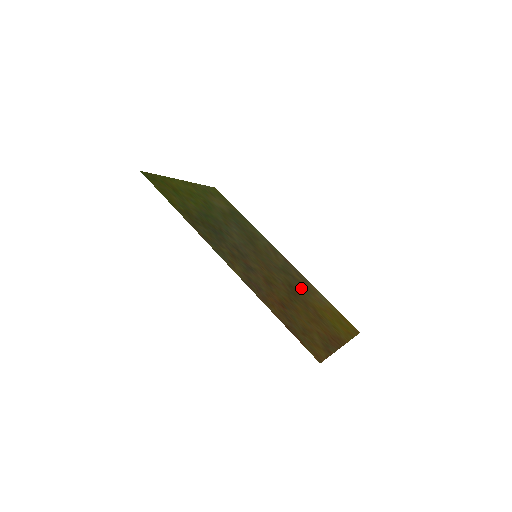
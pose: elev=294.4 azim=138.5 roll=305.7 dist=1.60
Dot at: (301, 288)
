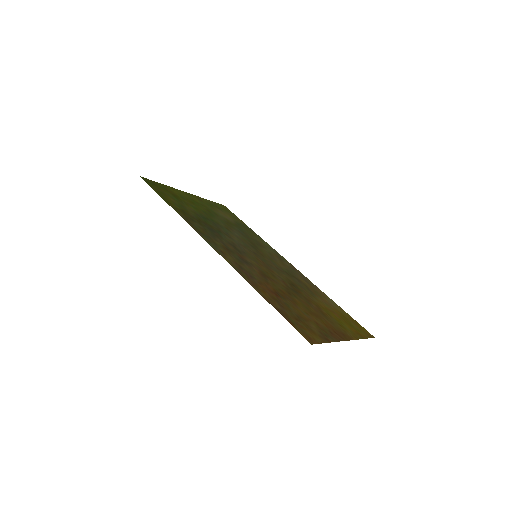
Dot at: (306, 289)
